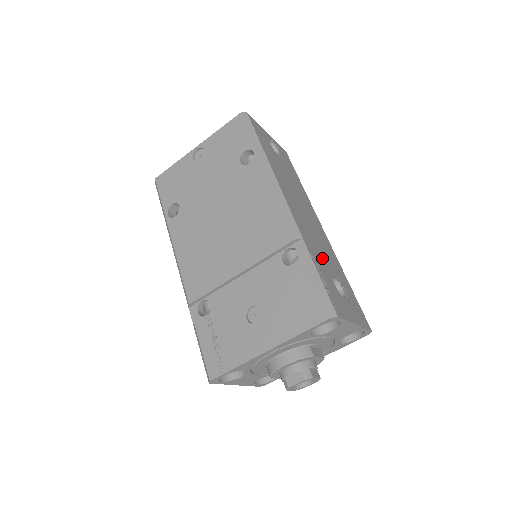
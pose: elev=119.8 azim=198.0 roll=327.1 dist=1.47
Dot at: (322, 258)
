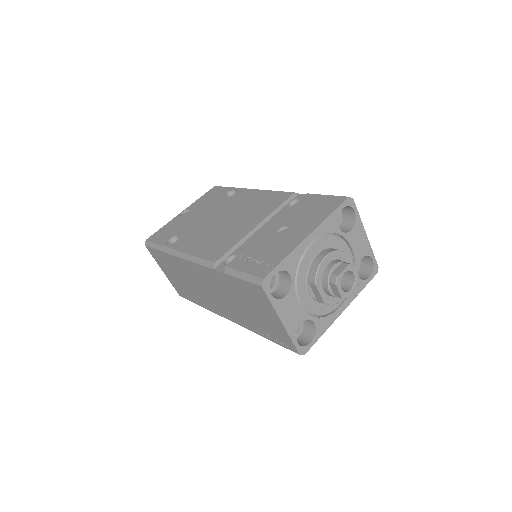
Dot at: occluded
